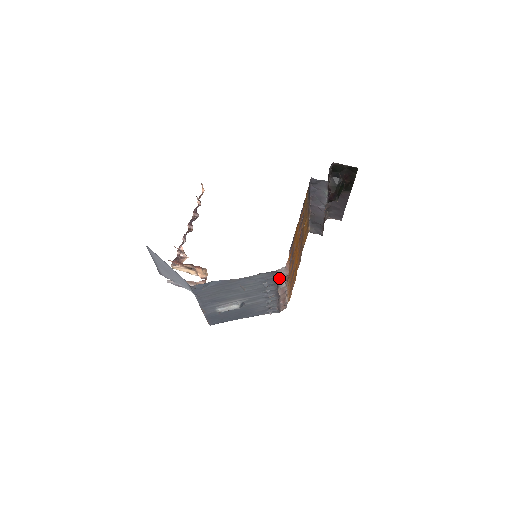
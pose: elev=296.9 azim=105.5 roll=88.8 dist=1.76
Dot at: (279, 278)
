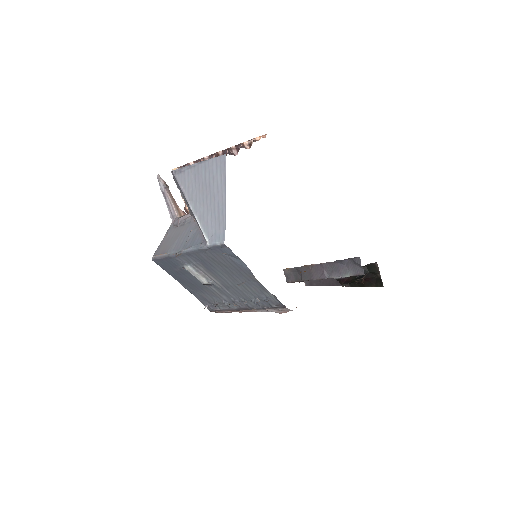
Dot at: (271, 308)
